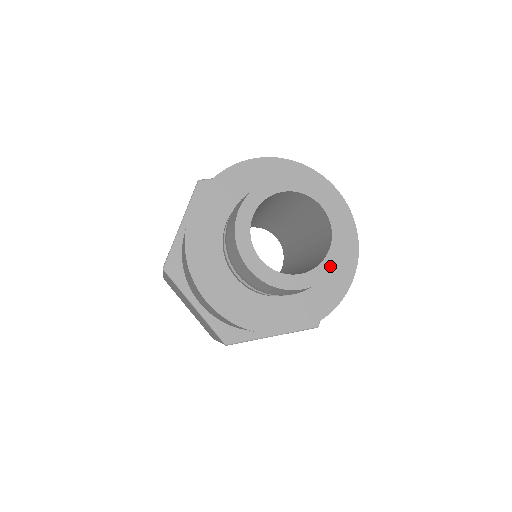
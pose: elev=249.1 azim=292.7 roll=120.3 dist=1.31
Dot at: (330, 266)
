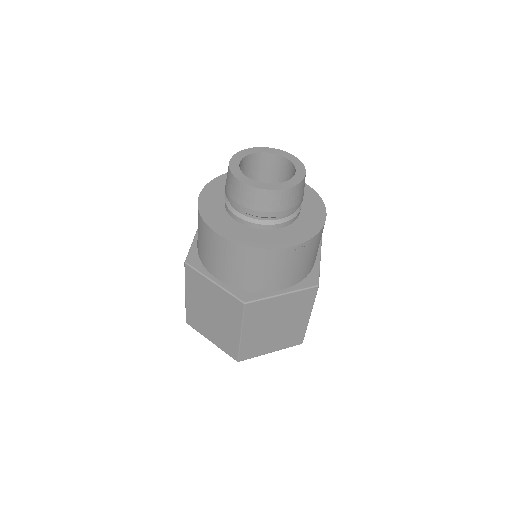
Dot at: (299, 179)
